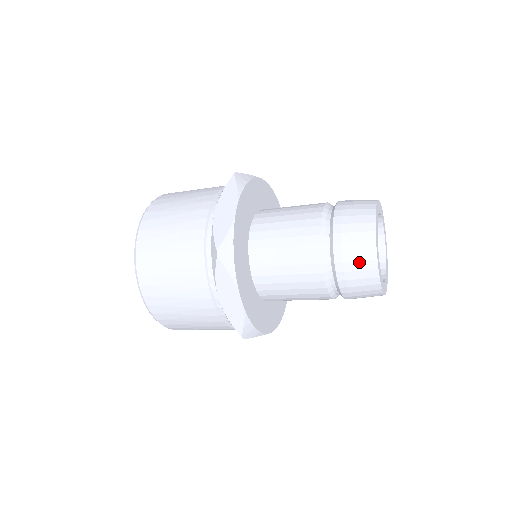
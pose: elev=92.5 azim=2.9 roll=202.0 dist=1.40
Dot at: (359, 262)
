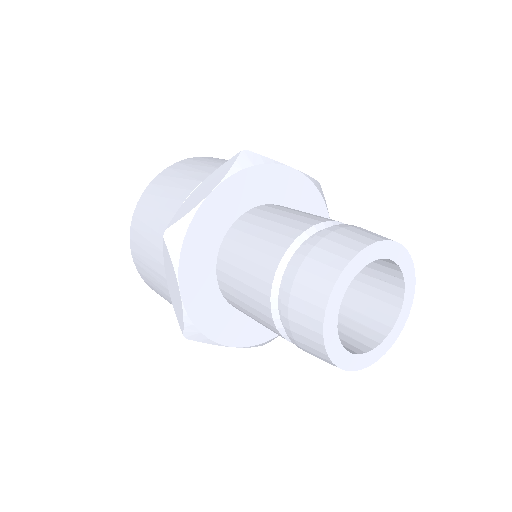
Dot at: (339, 245)
